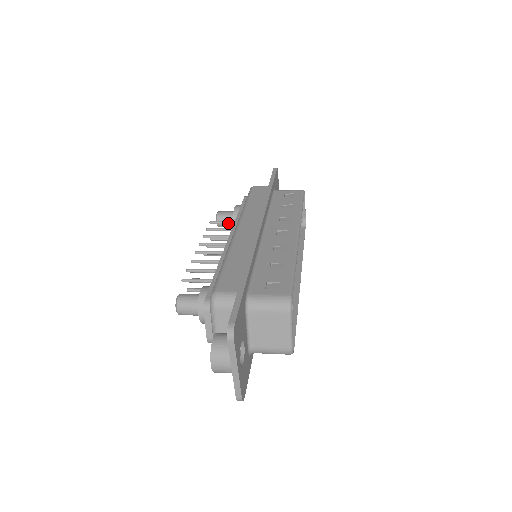
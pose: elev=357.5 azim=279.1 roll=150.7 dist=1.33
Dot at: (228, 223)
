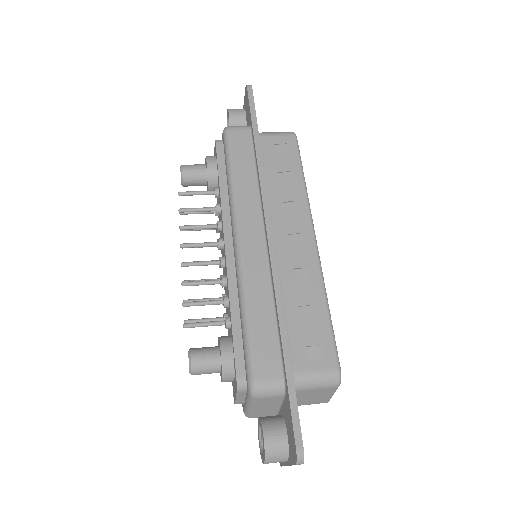
Dot at: (204, 194)
